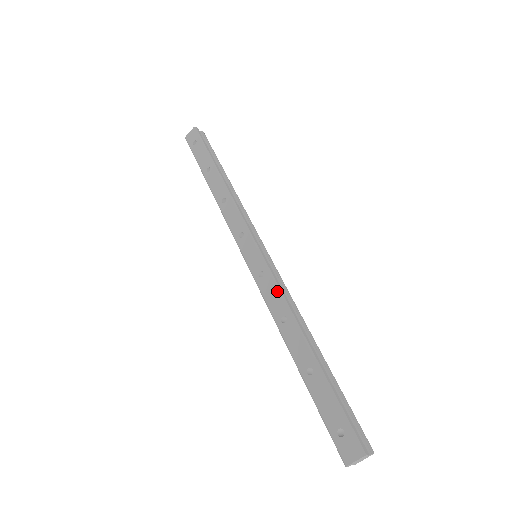
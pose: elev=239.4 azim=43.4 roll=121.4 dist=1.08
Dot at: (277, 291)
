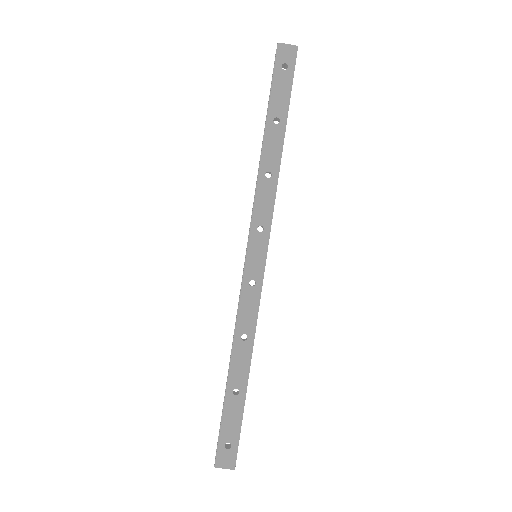
Dot at: (256, 311)
